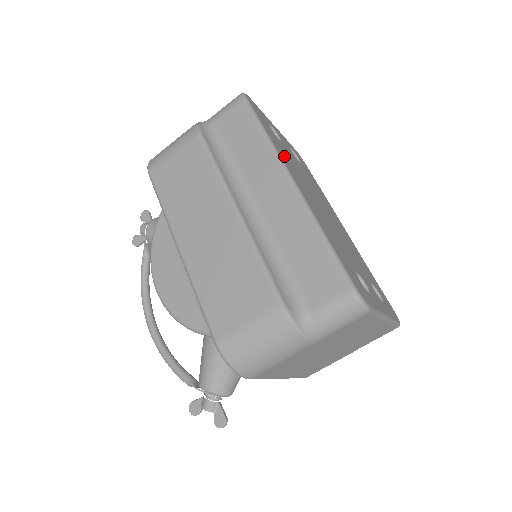
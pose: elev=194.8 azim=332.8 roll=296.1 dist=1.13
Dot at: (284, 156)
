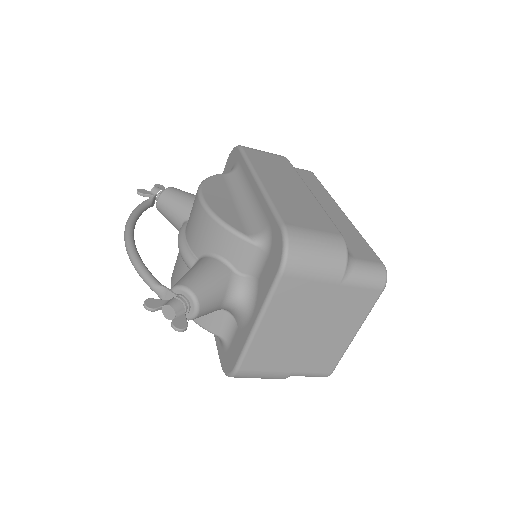
Dot at: occluded
